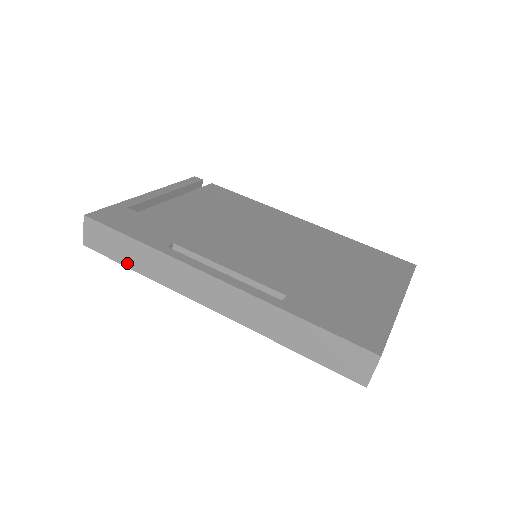
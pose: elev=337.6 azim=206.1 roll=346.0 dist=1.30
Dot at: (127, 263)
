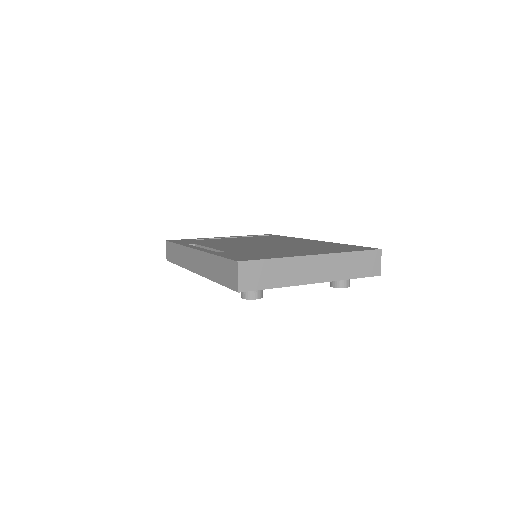
Dot at: (176, 262)
